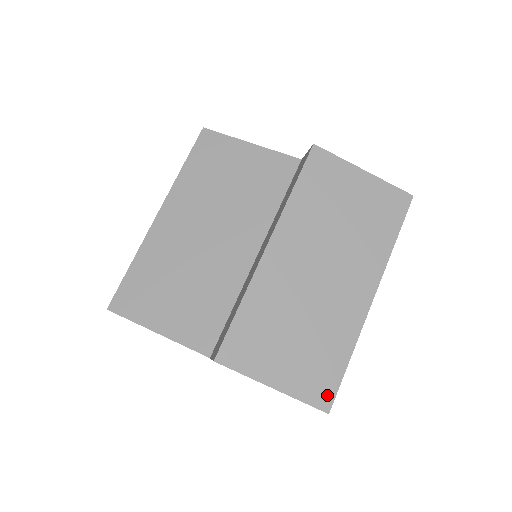
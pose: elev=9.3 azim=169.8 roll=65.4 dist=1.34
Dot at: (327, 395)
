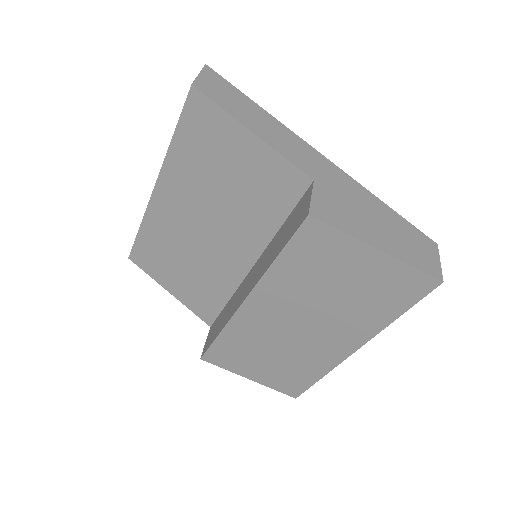
Dot at: (296, 391)
